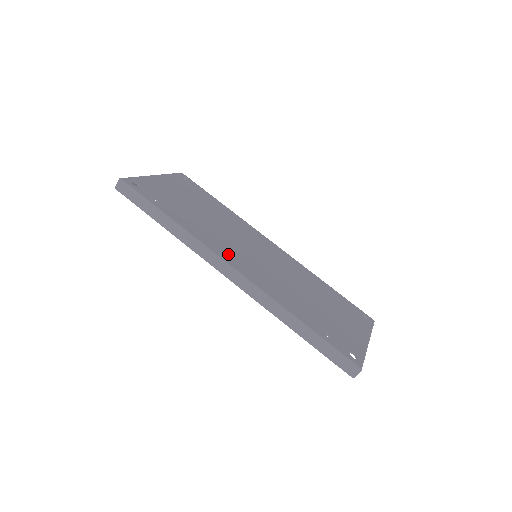
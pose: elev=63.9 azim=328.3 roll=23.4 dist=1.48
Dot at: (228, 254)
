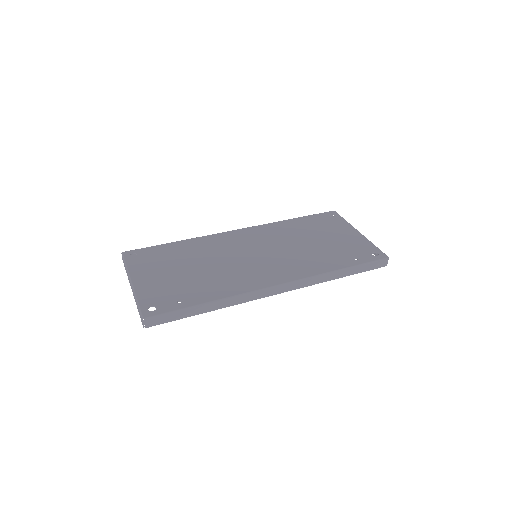
Dot at: (258, 279)
